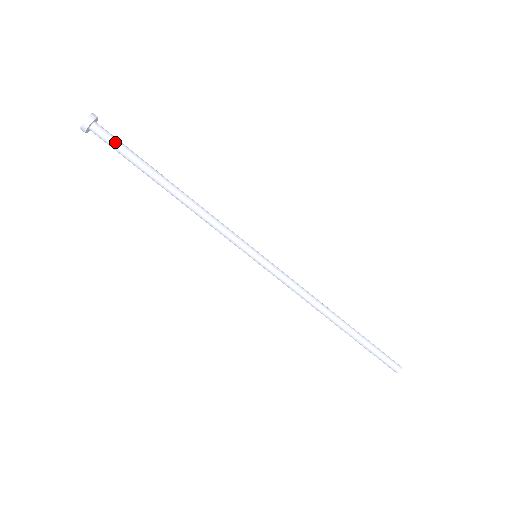
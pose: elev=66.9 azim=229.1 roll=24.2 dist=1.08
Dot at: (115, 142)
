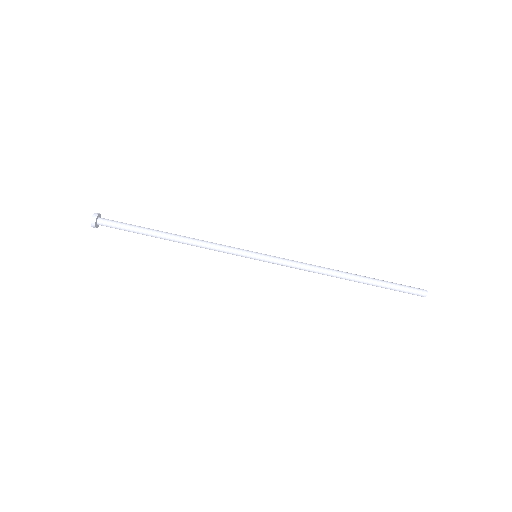
Dot at: (117, 225)
